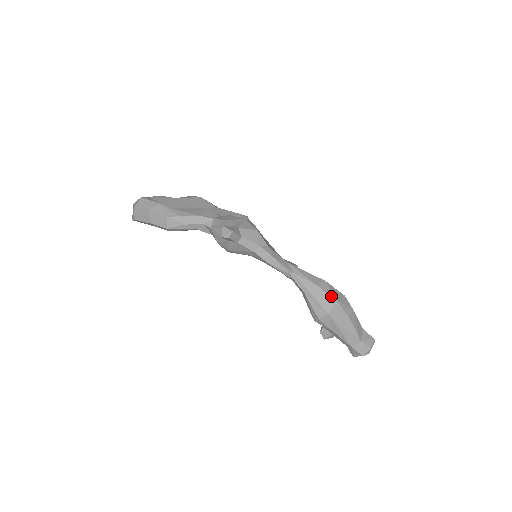
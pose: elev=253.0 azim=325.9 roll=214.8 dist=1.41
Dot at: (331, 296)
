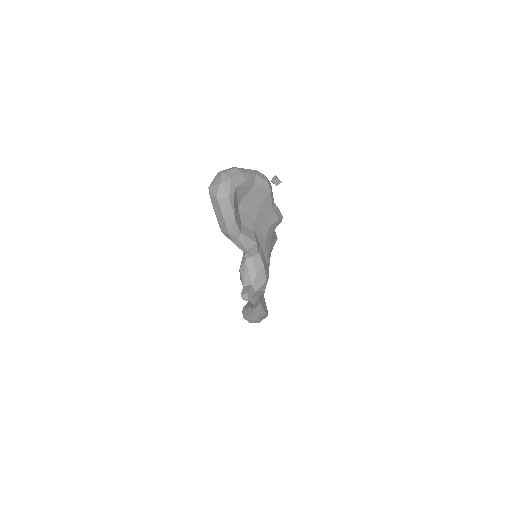
Dot at: (260, 321)
